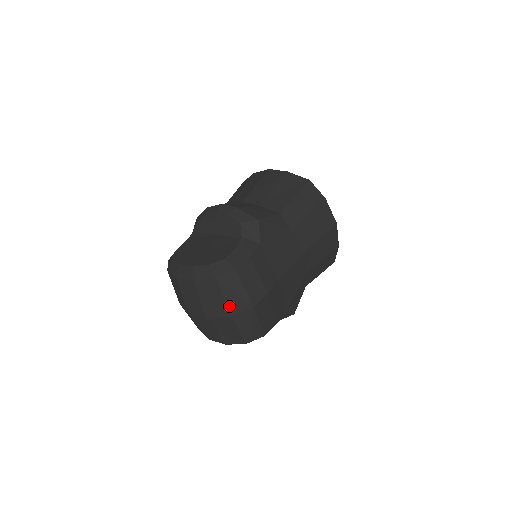
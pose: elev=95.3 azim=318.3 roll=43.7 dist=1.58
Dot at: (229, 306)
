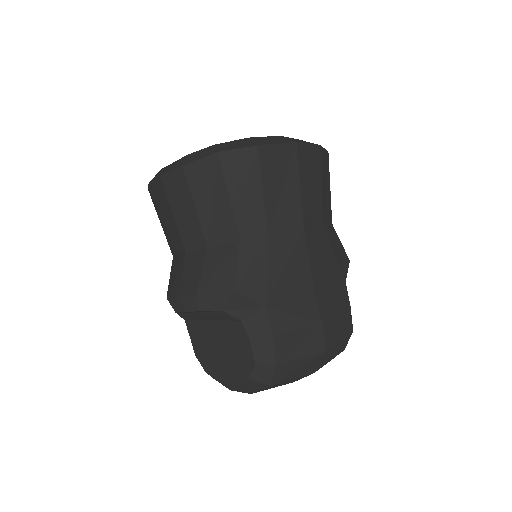
Dot at: (304, 374)
